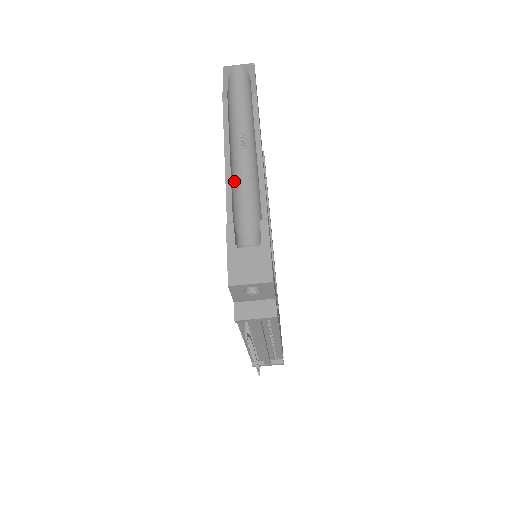
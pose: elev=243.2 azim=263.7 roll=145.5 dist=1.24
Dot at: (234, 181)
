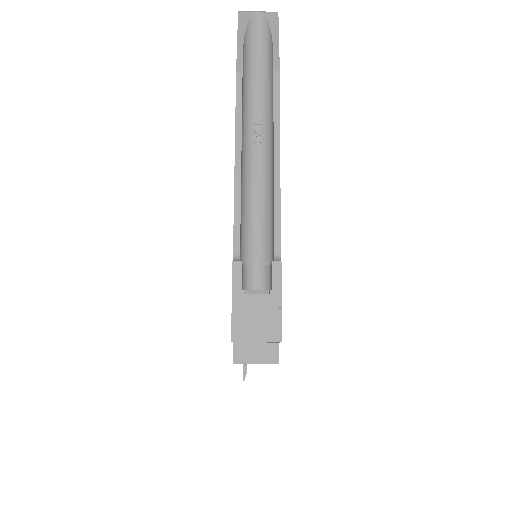
Dot at: (243, 192)
